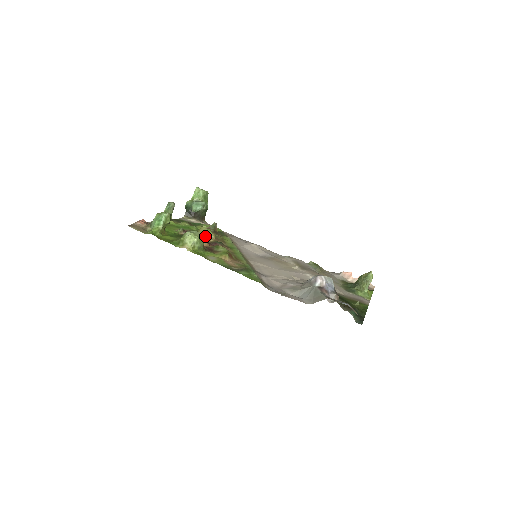
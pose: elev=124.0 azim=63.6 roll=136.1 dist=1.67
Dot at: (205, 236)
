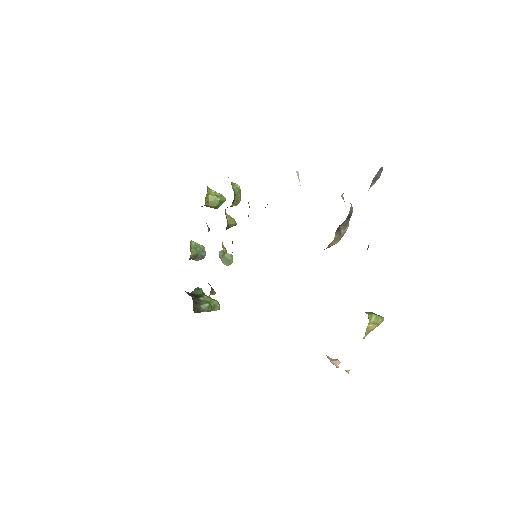
Dot at: (232, 221)
